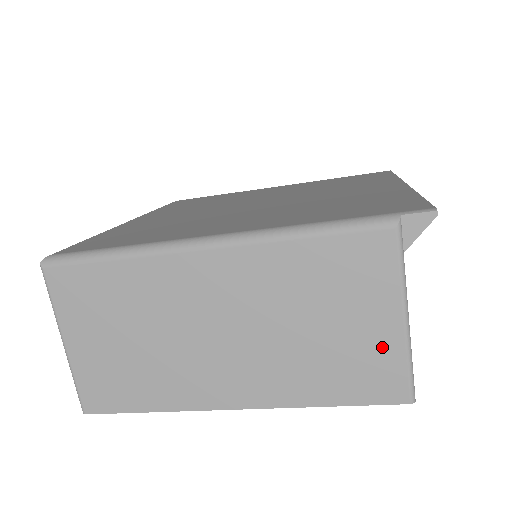
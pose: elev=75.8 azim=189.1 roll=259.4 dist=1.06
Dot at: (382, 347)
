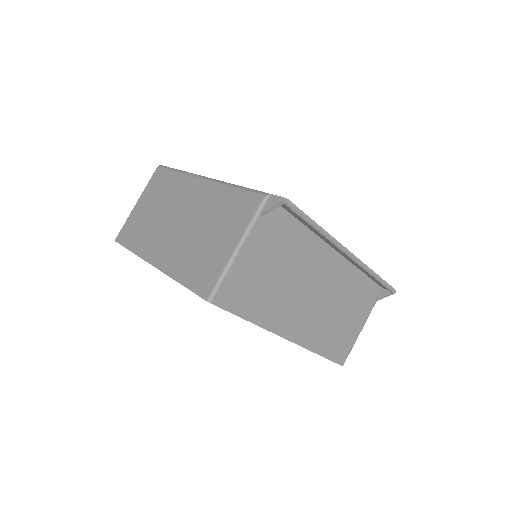
Dot at: (219, 259)
